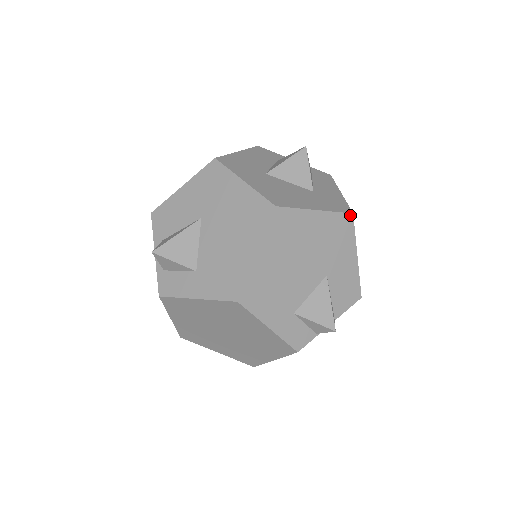
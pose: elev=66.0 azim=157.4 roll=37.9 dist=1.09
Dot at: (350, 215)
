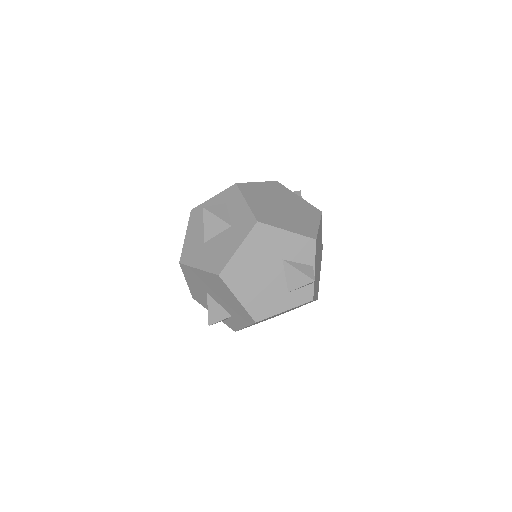
Dot at: (257, 224)
